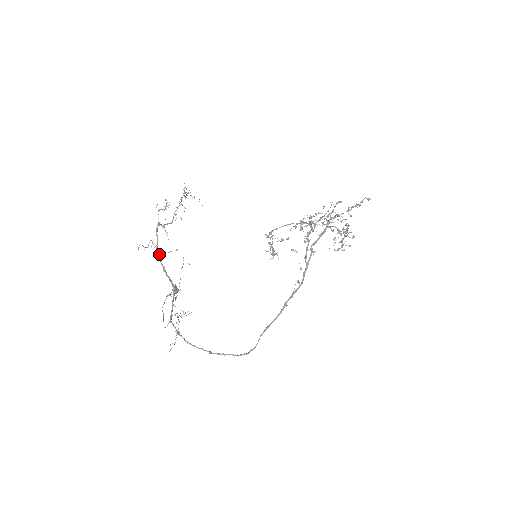
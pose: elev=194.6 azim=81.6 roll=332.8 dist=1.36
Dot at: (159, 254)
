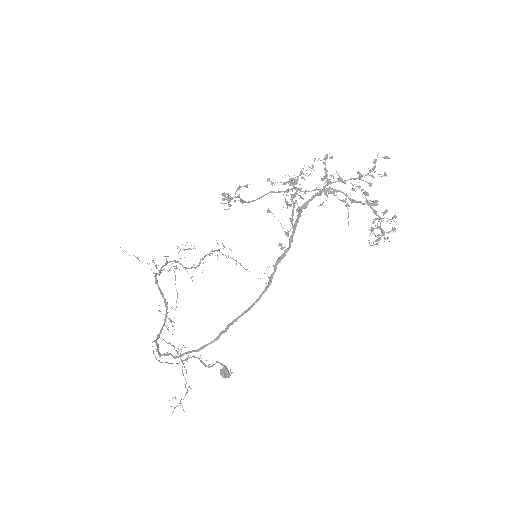
Dot at: (159, 274)
